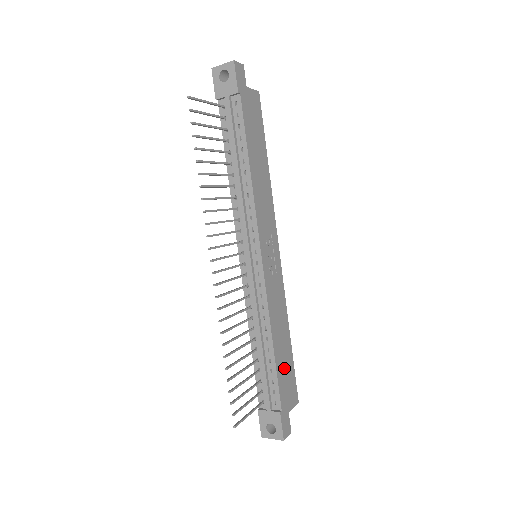
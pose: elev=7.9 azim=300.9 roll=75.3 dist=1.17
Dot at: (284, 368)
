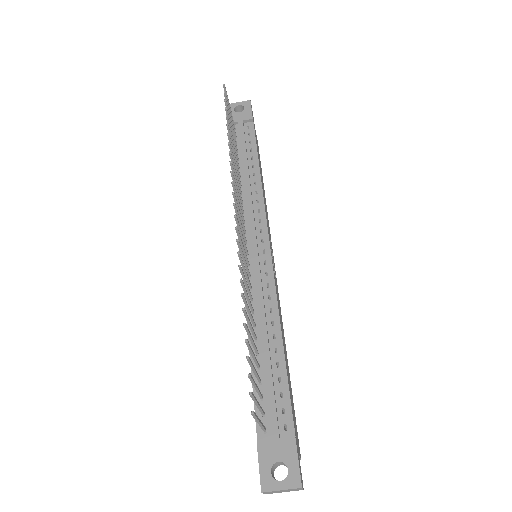
Dot at: (290, 388)
